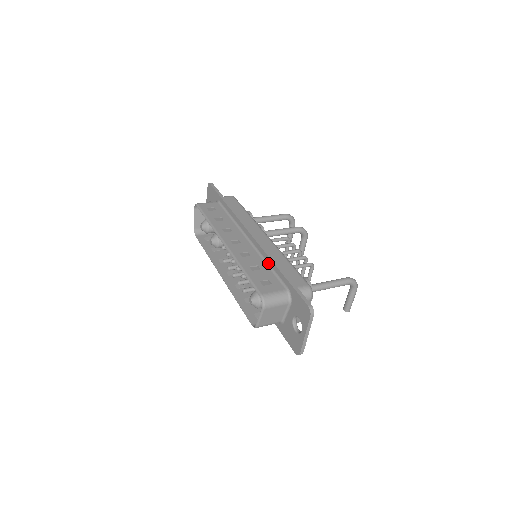
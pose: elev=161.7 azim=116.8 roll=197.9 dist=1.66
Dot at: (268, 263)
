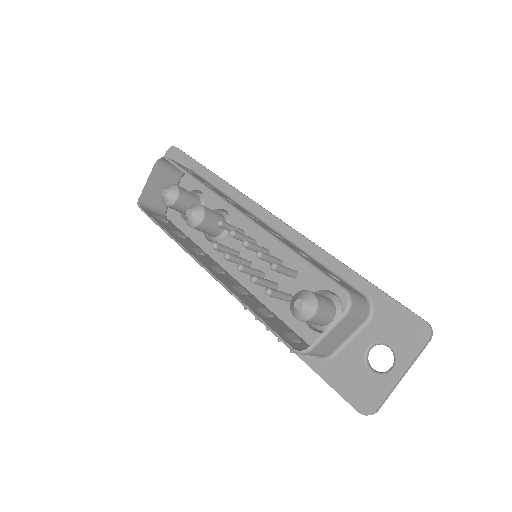
Dot at: (314, 256)
